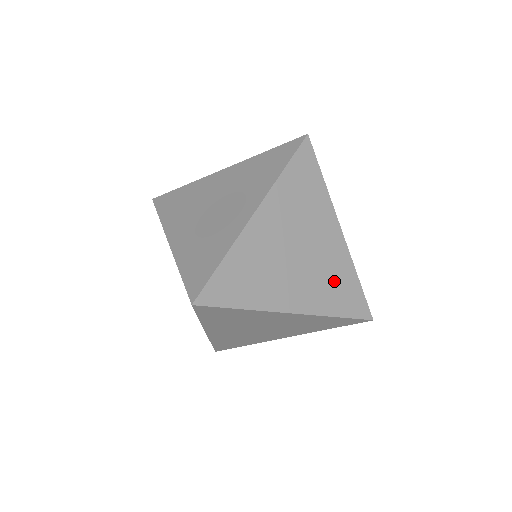
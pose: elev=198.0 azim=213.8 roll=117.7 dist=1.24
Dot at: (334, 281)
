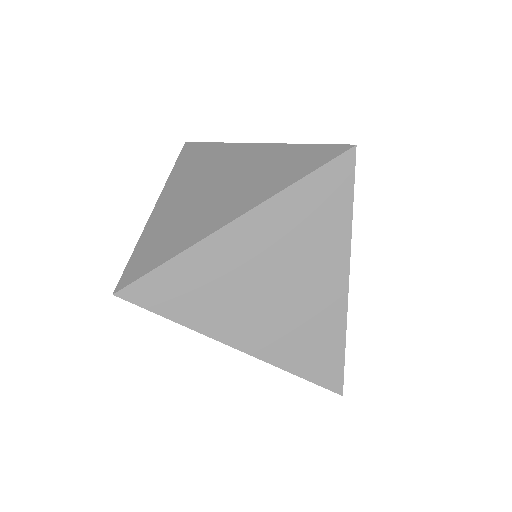
Dot at: (309, 334)
